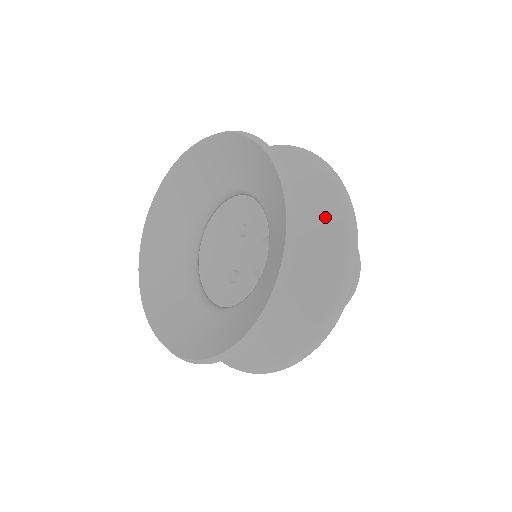
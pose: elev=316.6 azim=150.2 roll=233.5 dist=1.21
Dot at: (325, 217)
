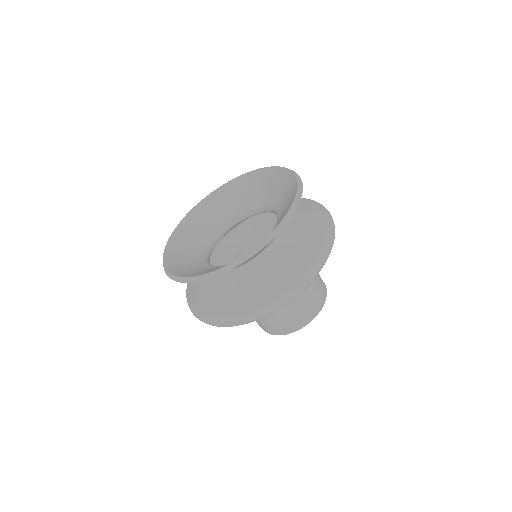
Dot at: (294, 266)
